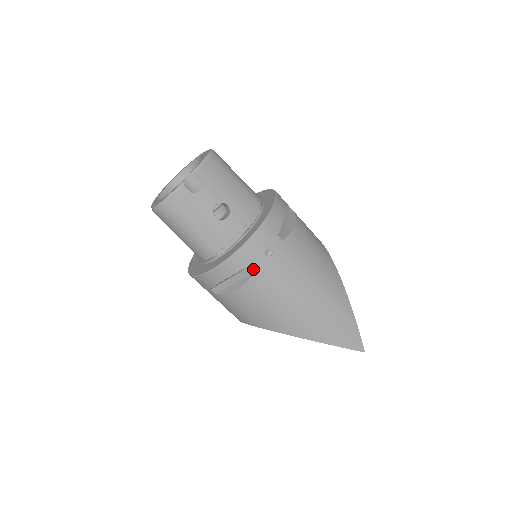
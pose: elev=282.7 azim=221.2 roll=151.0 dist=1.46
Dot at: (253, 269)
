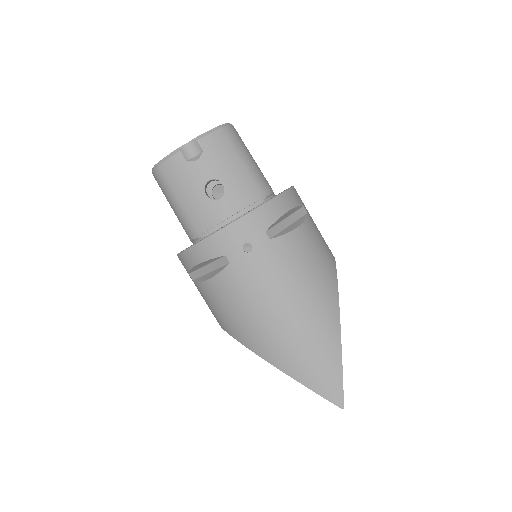
Dot at: (226, 261)
